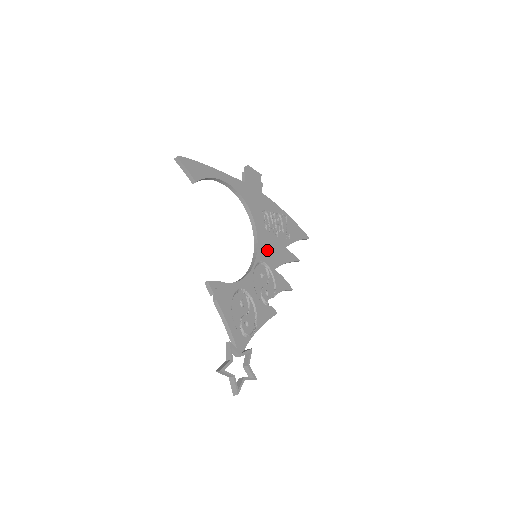
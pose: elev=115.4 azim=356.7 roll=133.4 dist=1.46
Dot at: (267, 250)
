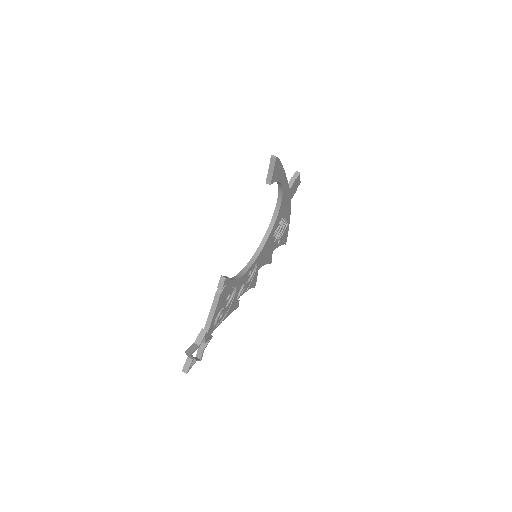
Dot at: (264, 253)
